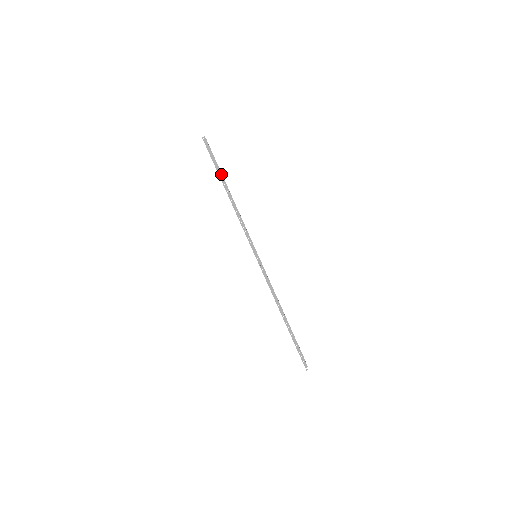
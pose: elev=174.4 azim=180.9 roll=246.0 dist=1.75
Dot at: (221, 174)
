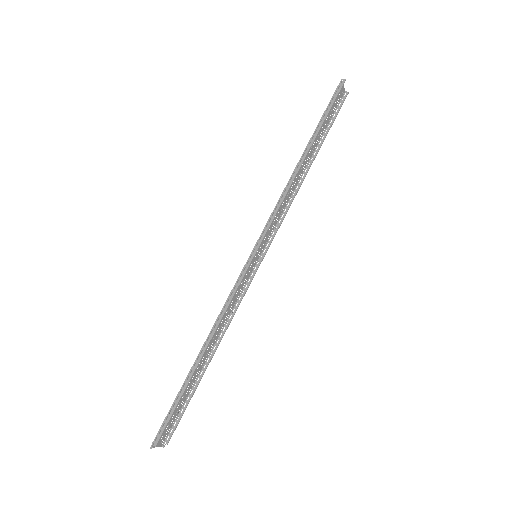
Dot at: (318, 131)
